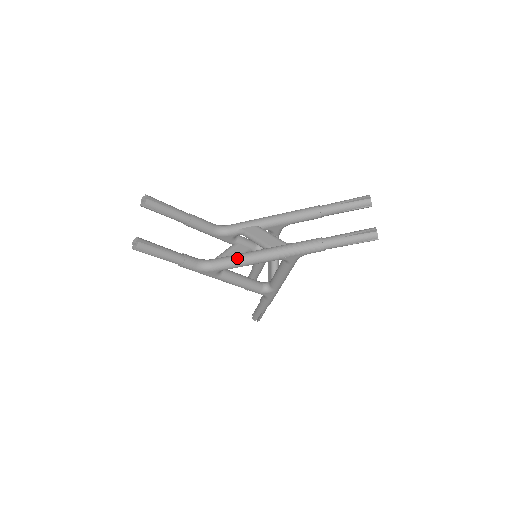
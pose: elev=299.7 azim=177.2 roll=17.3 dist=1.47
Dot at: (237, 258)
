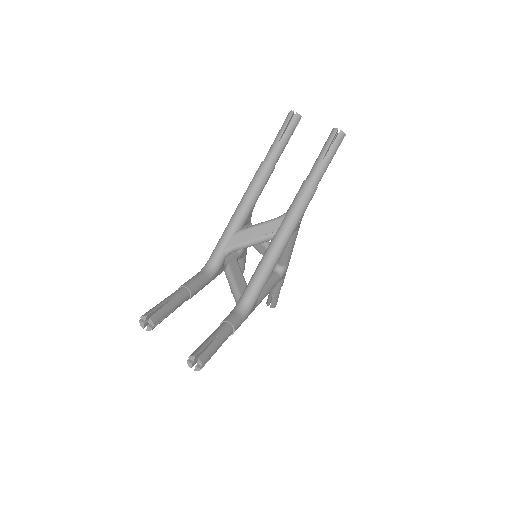
Dot at: (263, 272)
